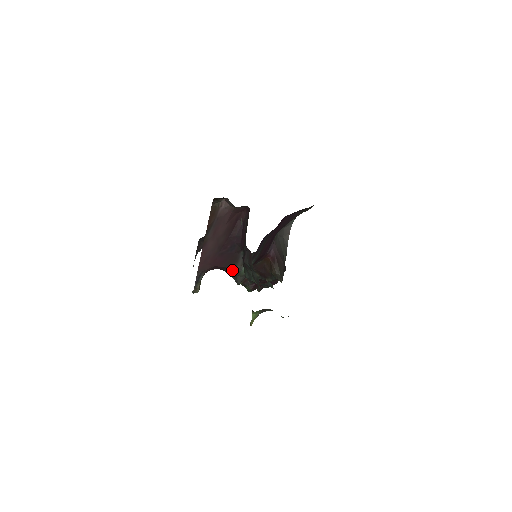
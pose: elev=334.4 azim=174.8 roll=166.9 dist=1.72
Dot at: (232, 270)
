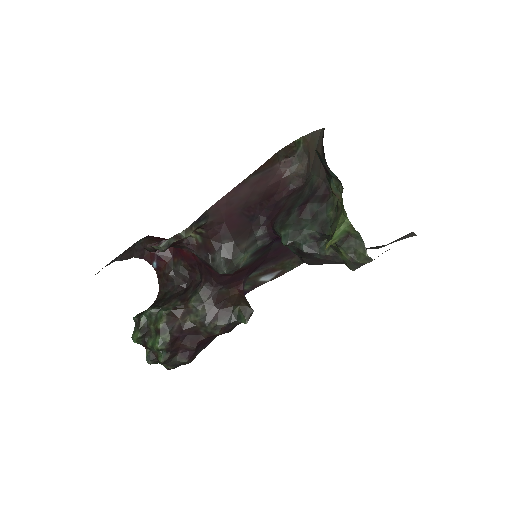
Dot at: (233, 246)
